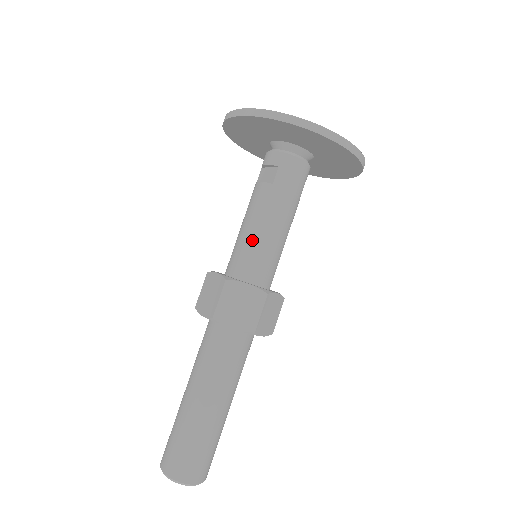
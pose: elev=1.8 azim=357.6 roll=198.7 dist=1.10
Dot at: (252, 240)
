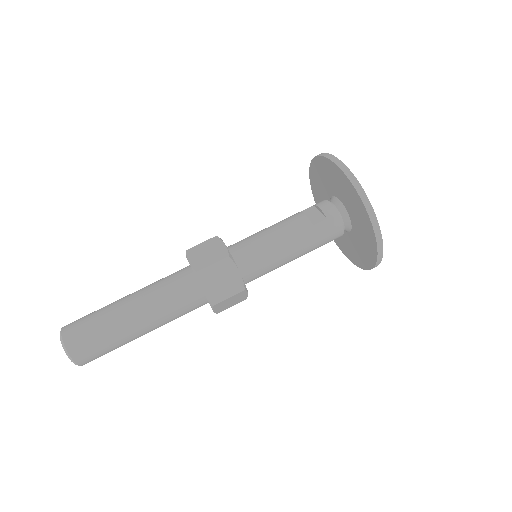
Dot at: (267, 246)
